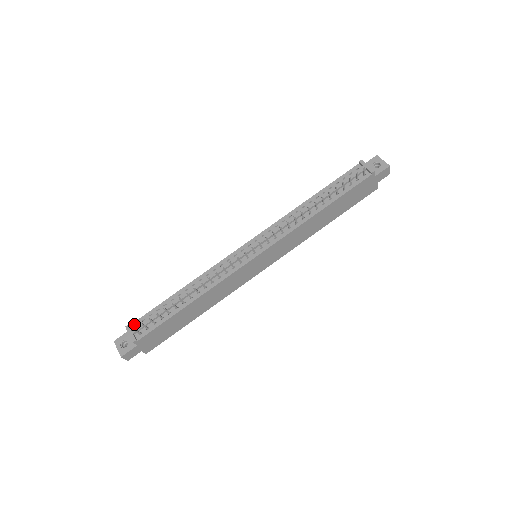
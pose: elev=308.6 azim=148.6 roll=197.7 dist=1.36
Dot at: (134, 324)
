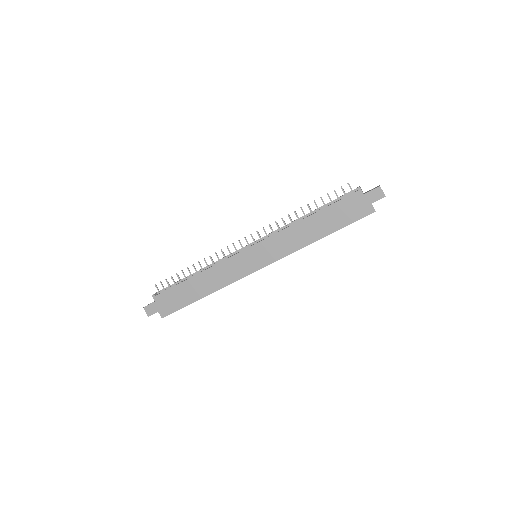
Dot at: occluded
